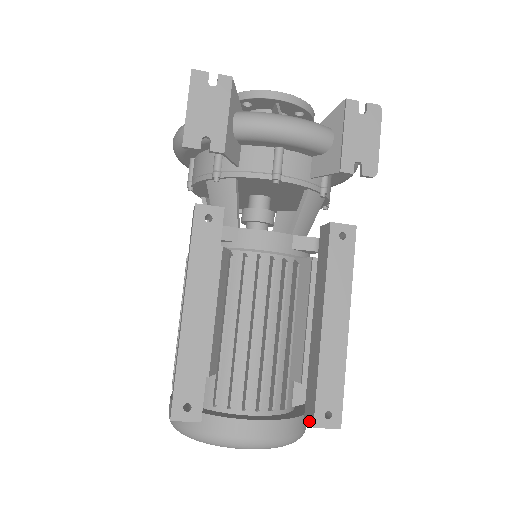
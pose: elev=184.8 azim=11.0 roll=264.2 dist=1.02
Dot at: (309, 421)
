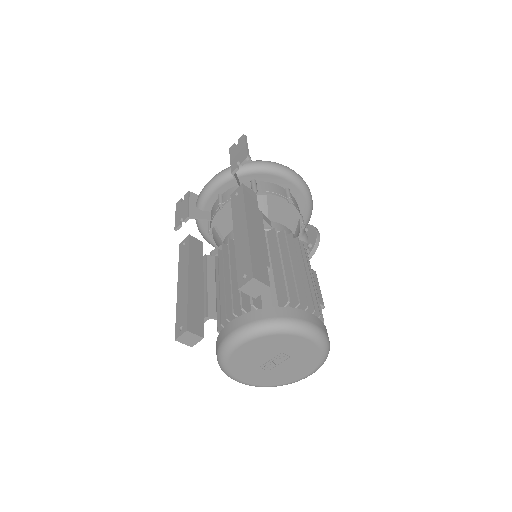
Dot at: (245, 292)
